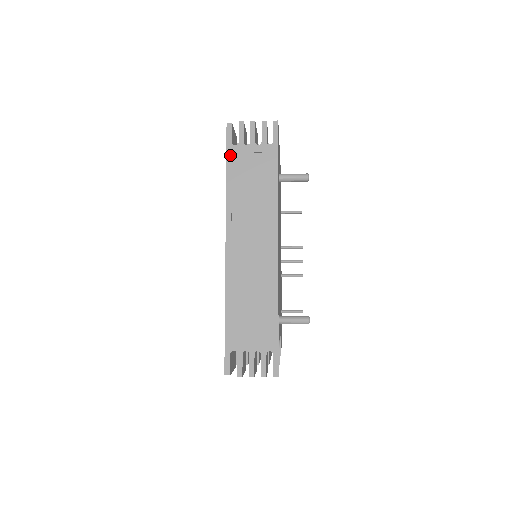
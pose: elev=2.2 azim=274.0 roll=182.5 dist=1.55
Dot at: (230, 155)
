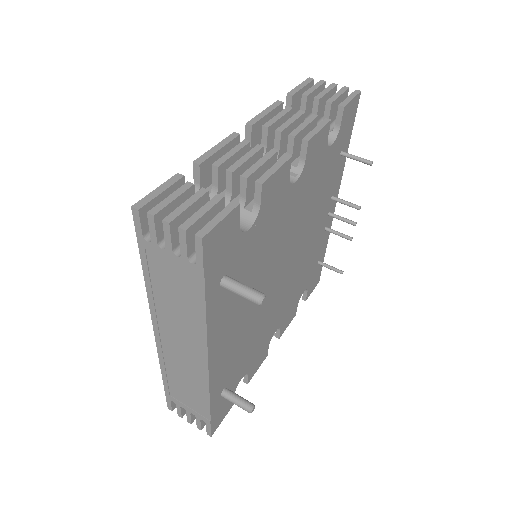
Dot at: (143, 250)
